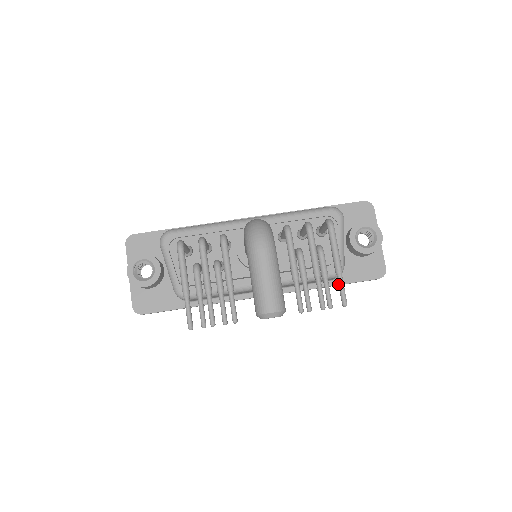
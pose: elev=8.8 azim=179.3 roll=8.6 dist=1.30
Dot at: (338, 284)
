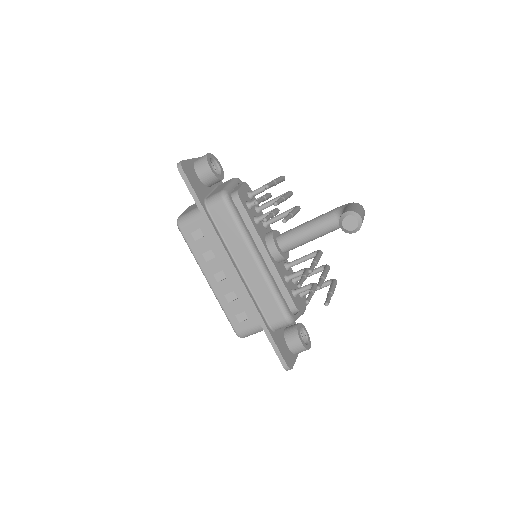
Dot at: (270, 332)
